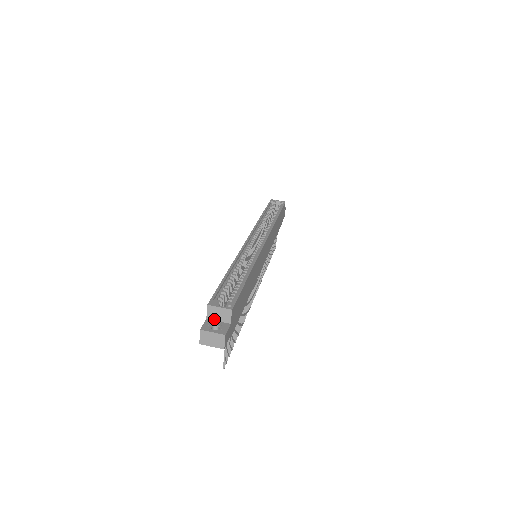
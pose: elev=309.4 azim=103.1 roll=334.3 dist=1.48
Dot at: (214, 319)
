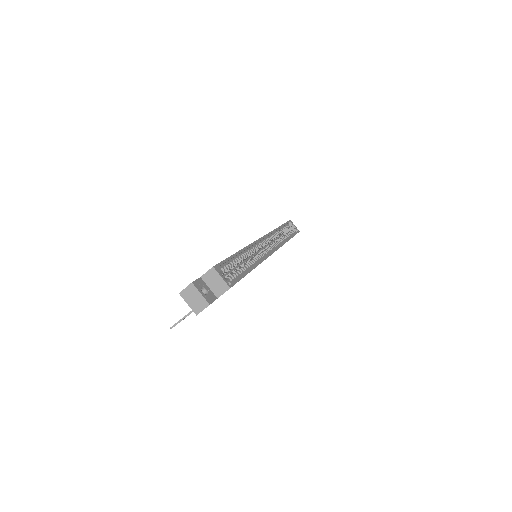
Dot at: (207, 283)
